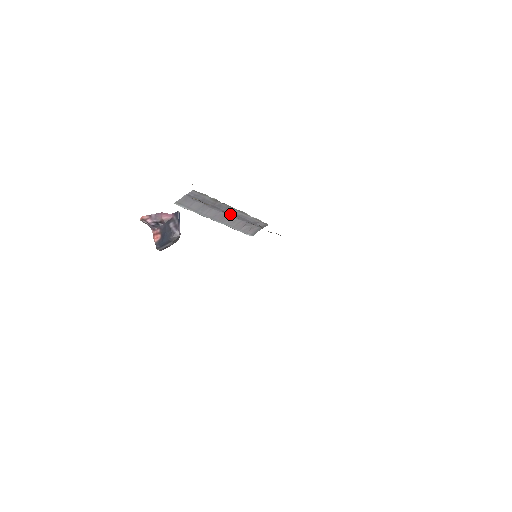
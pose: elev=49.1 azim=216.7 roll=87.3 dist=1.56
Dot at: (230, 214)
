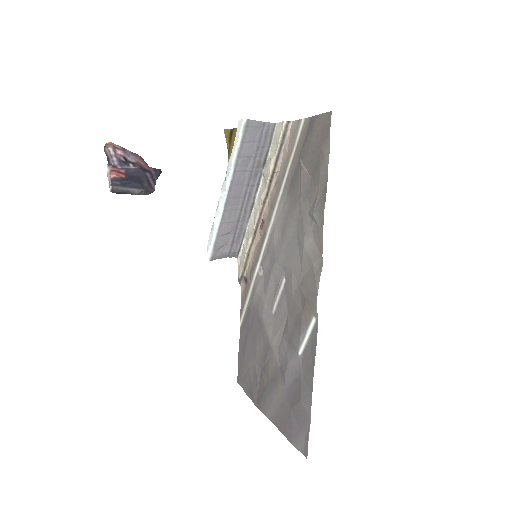
Dot at: (243, 199)
